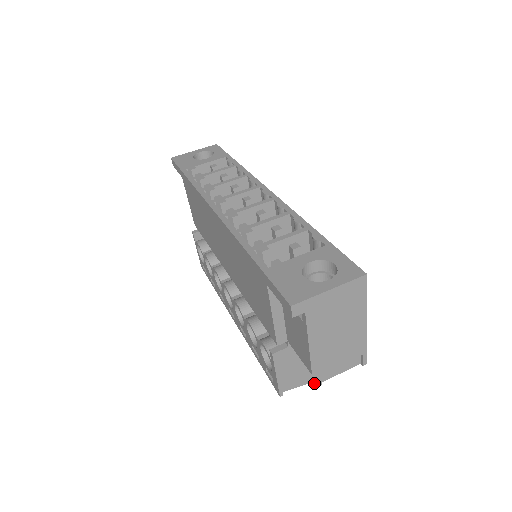
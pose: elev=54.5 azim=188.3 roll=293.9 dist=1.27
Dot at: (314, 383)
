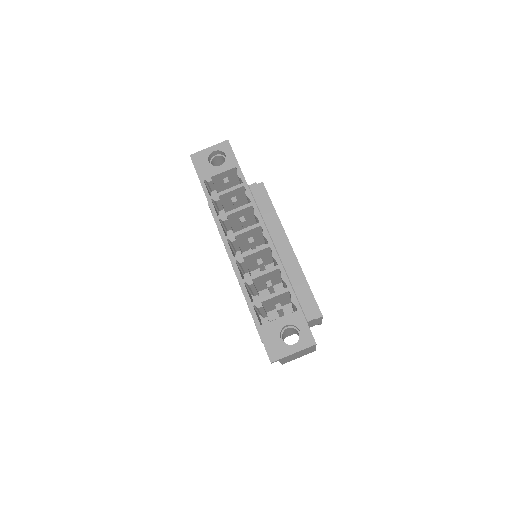
Dot at: occluded
